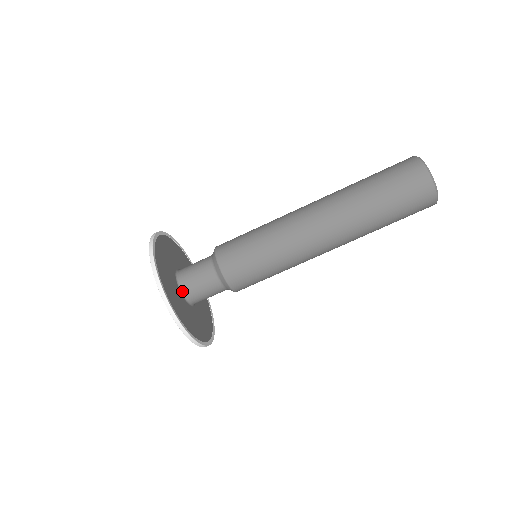
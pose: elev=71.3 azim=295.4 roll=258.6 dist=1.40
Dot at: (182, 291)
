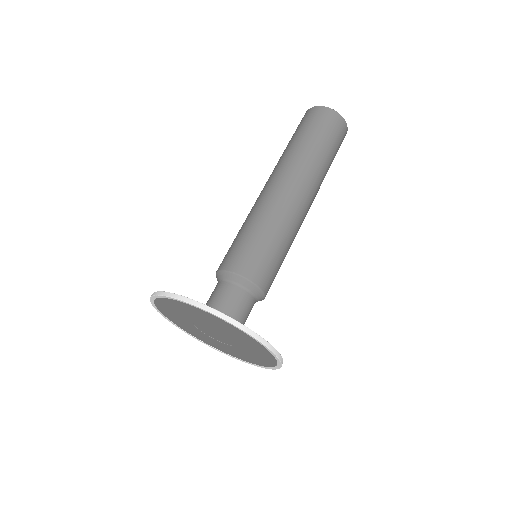
Dot at: occluded
